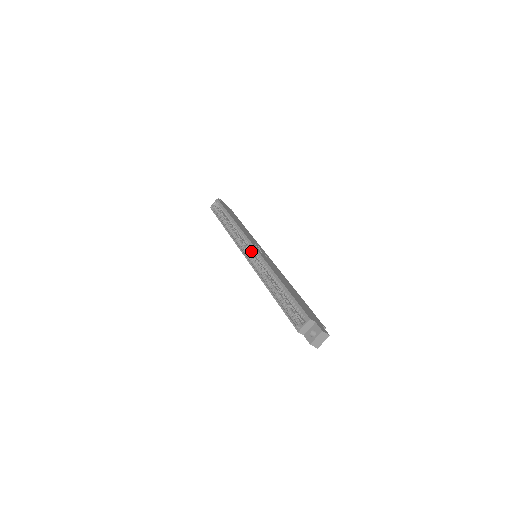
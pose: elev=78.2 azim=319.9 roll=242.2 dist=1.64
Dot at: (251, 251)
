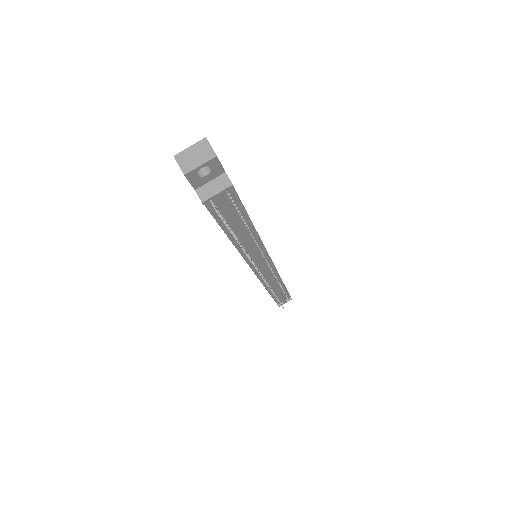
Dot at: occluded
